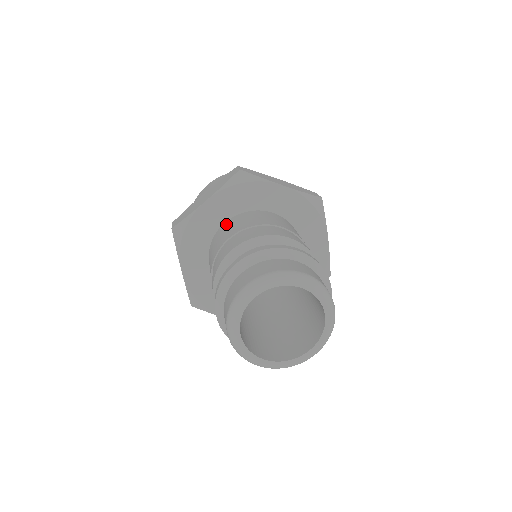
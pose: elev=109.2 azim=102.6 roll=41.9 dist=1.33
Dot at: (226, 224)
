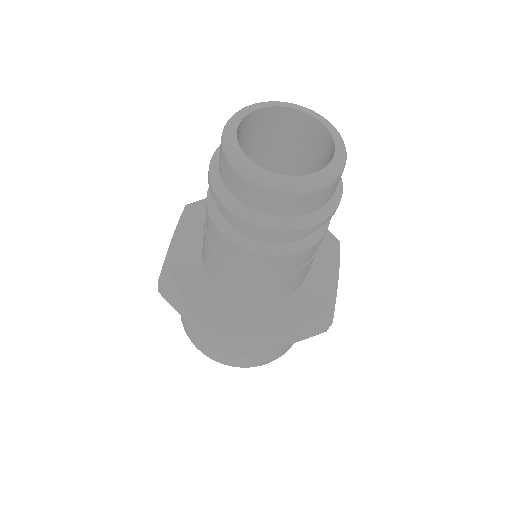
Dot at: occluded
